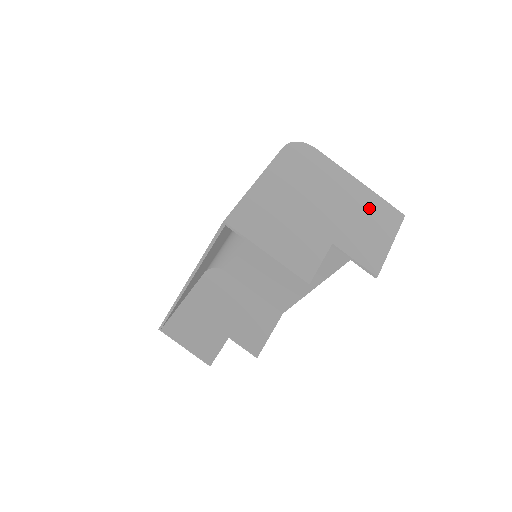
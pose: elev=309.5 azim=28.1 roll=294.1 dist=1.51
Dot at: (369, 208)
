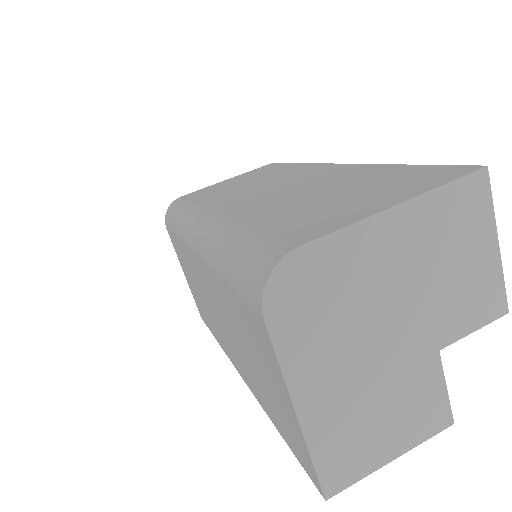
Dot at: (439, 233)
